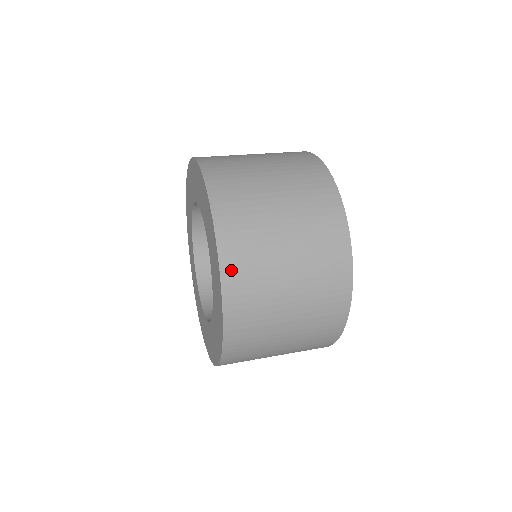
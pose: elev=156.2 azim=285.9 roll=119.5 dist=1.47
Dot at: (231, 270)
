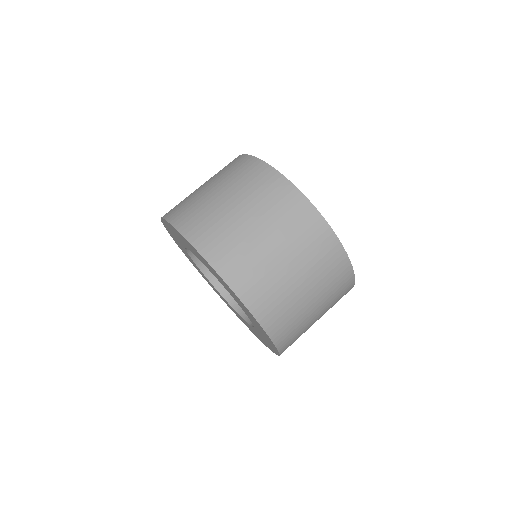
Dot at: (245, 290)
